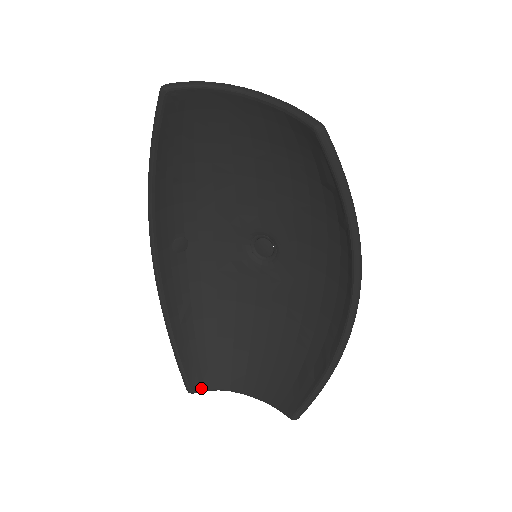
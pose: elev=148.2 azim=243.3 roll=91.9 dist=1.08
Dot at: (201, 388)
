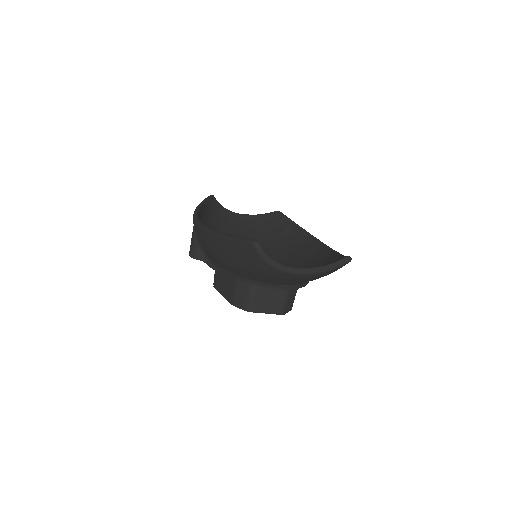
Dot at: (262, 250)
